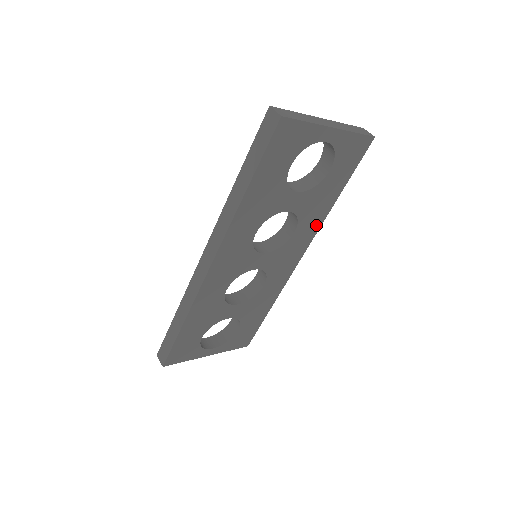
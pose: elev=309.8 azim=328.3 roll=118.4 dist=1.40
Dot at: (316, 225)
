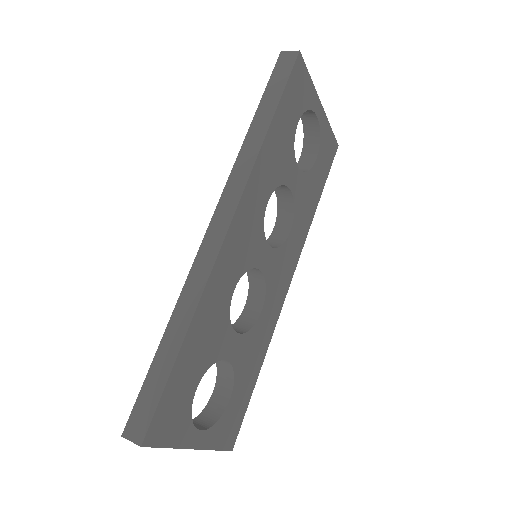
Dot at: (303, 235)
